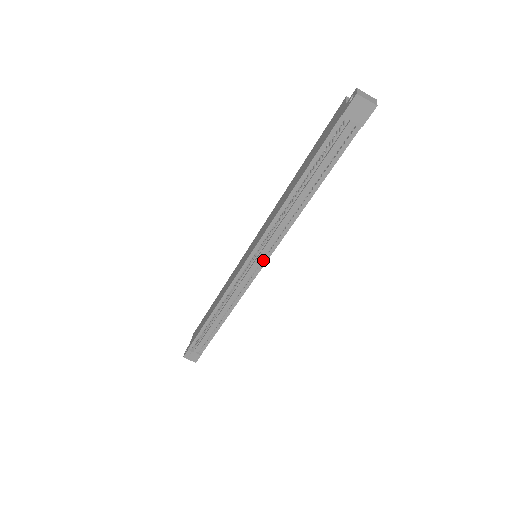
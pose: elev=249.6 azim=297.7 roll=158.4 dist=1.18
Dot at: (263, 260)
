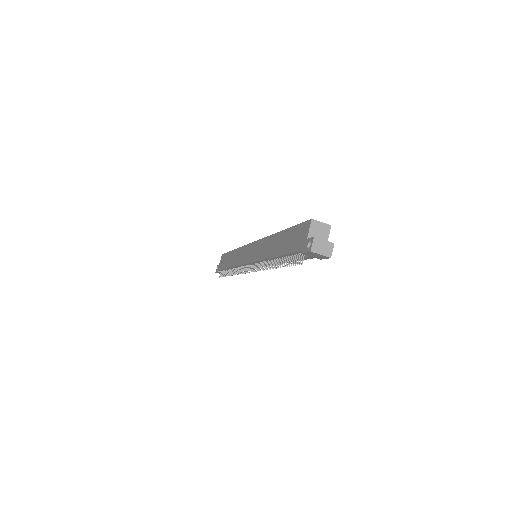
Dot at: occluded
